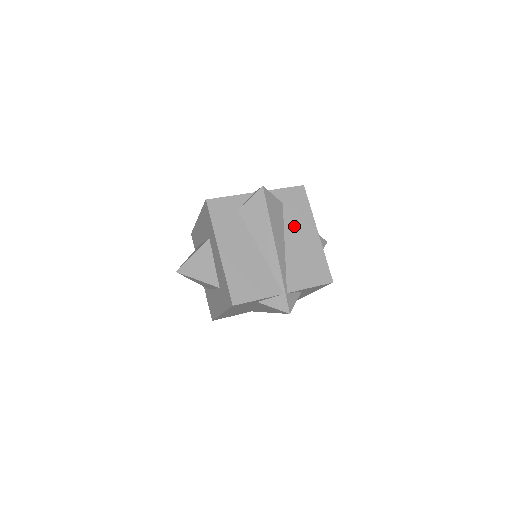
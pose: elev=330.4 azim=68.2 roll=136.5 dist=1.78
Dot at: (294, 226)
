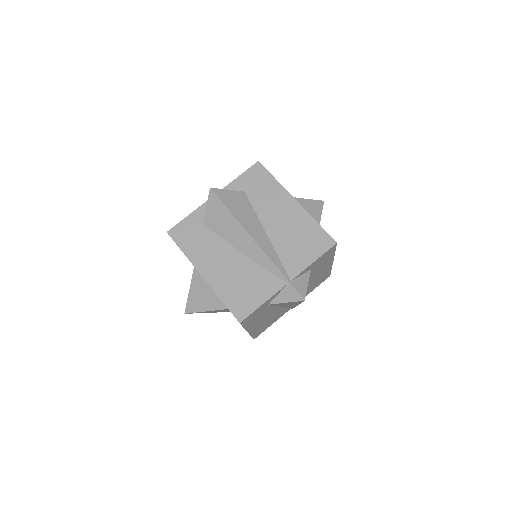
Dot at: (315, 274)
